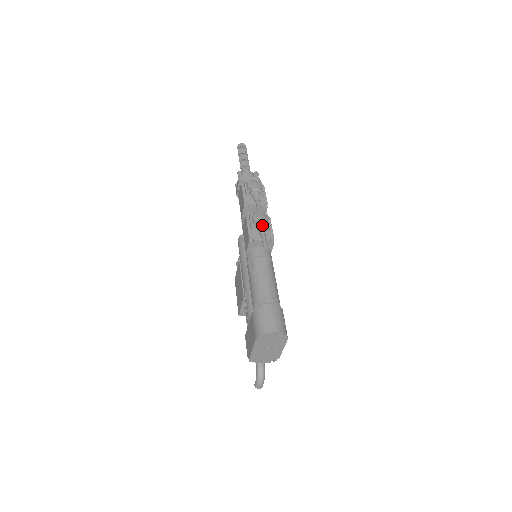
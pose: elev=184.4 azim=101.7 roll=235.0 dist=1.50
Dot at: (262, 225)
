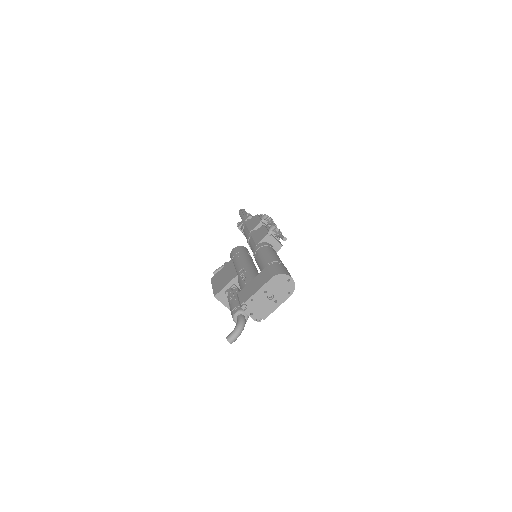
Dot at: (280, 231)
